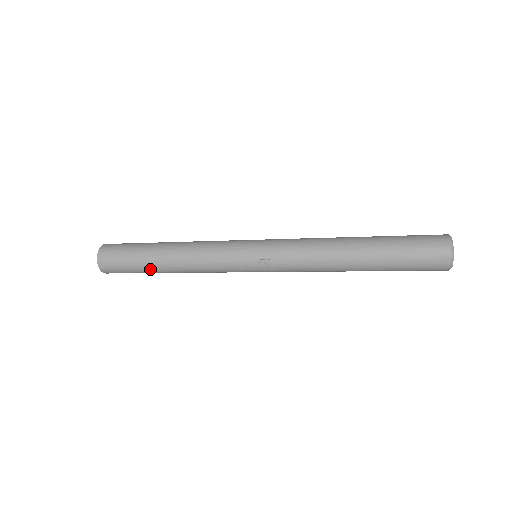
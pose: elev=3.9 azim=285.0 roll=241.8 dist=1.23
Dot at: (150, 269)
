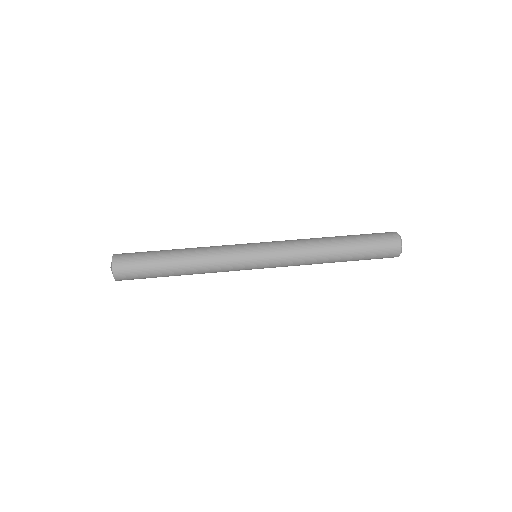
Dot at: occluded
